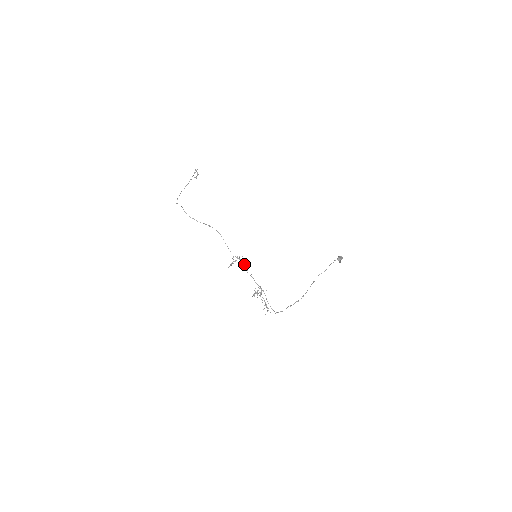
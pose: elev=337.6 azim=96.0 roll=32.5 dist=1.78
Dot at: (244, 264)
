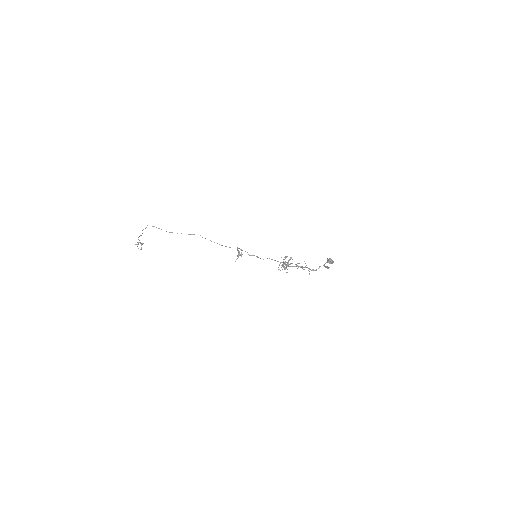
Dot at: (251, 255)
